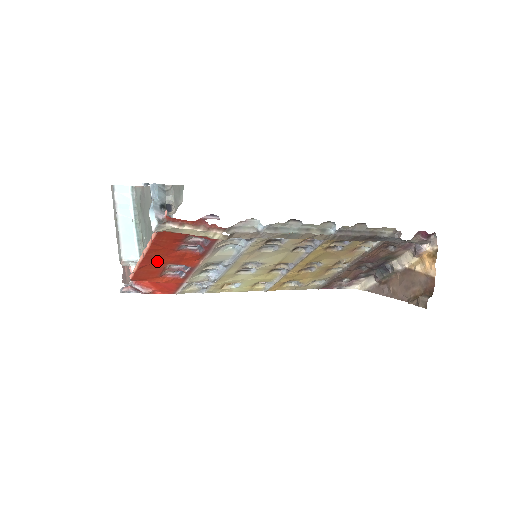
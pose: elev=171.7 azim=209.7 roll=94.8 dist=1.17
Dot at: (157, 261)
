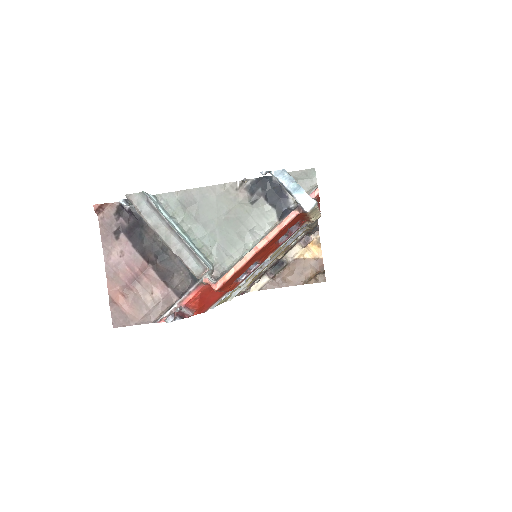
Dot at: (255, 258)
